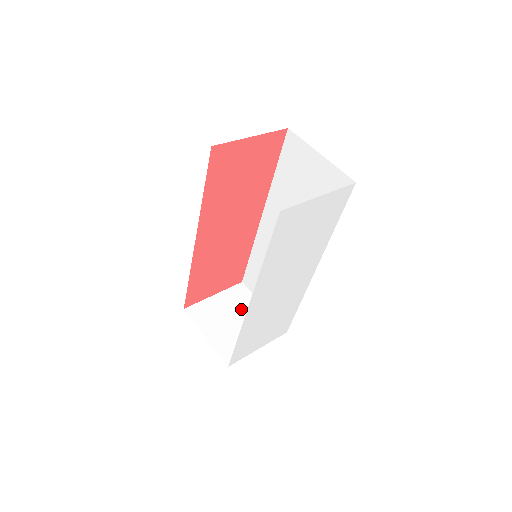
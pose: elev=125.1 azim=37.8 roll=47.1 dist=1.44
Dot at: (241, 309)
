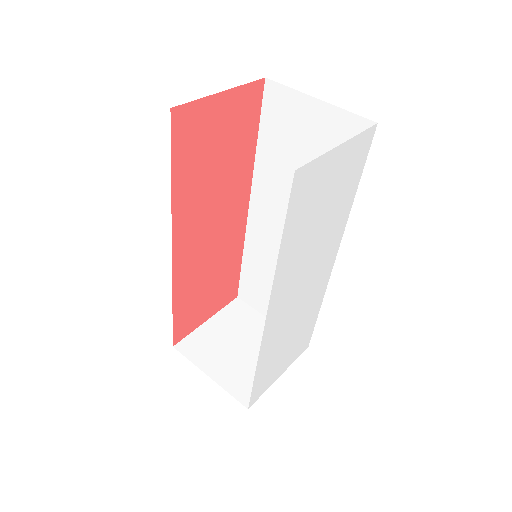
Dot at: (245, 331)
